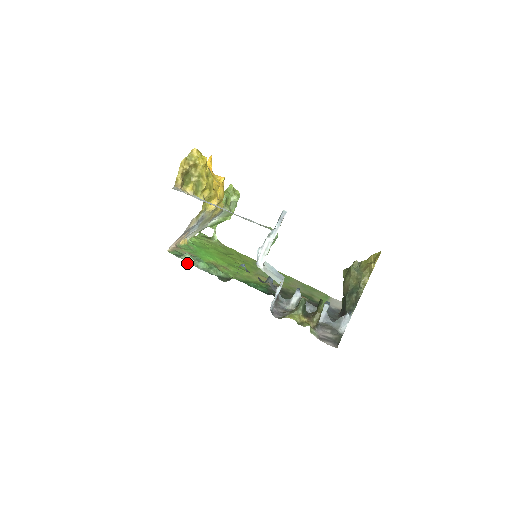
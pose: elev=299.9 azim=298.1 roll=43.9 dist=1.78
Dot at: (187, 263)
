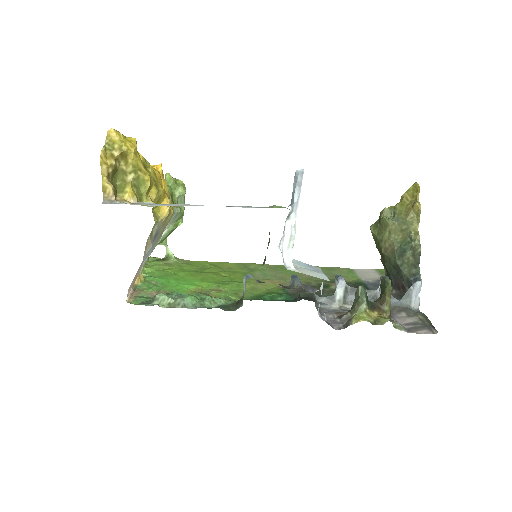
Dot at: occluded
